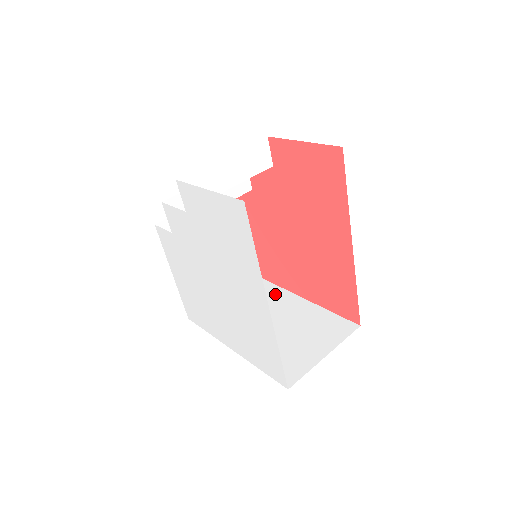
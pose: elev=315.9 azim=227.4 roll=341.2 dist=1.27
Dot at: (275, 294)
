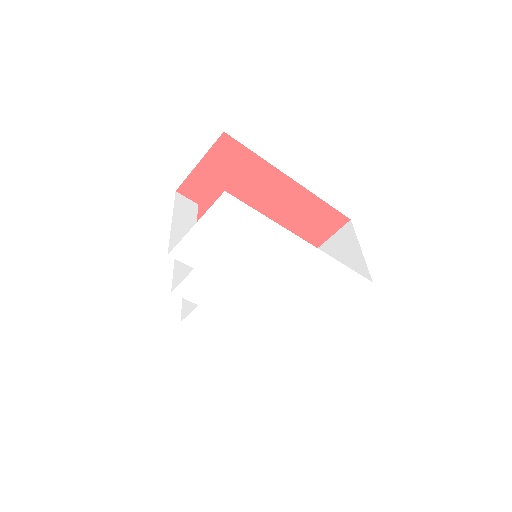
Dot at: occluded
